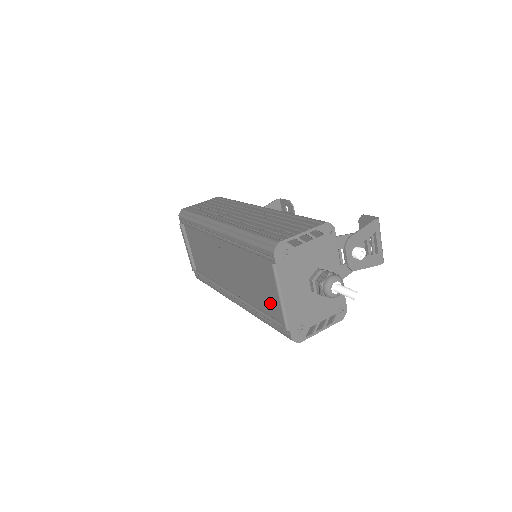
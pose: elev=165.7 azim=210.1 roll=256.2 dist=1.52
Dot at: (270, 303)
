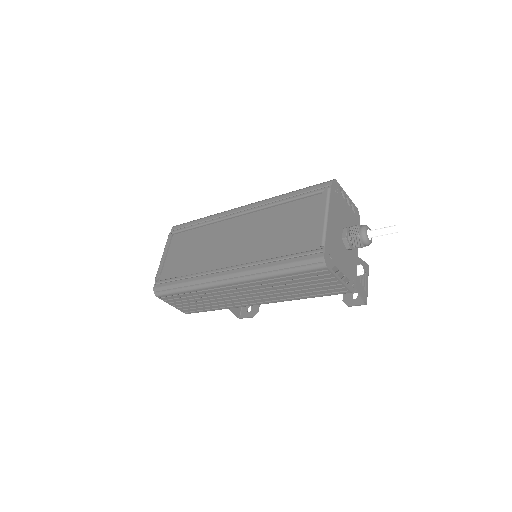
Dot at: (298, 240)
